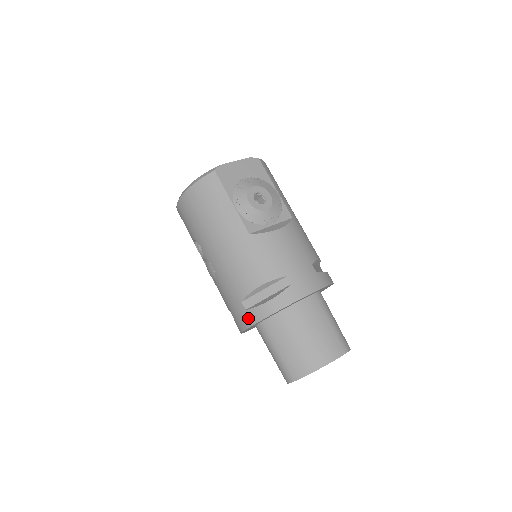
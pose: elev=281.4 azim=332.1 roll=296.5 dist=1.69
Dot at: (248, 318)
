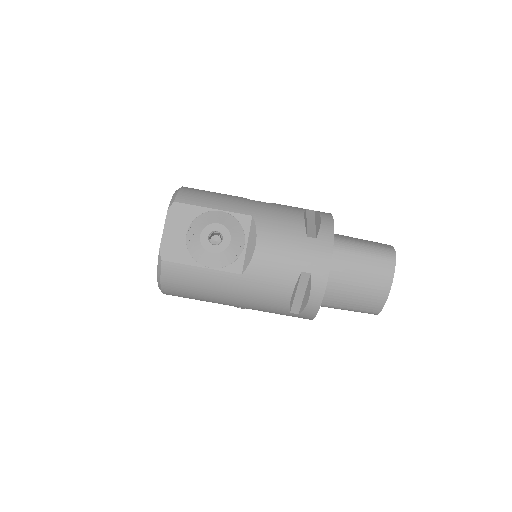
Dot at: (306, 317)
